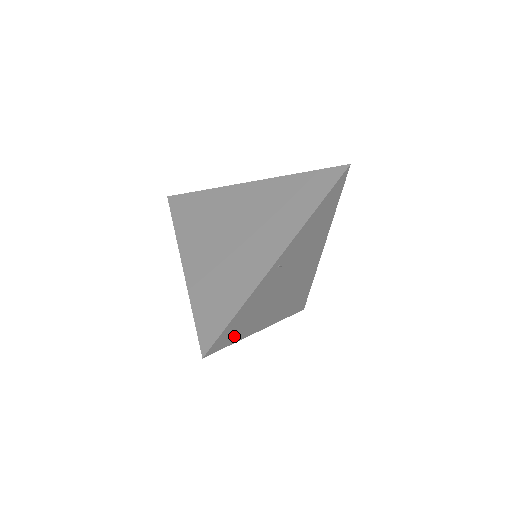
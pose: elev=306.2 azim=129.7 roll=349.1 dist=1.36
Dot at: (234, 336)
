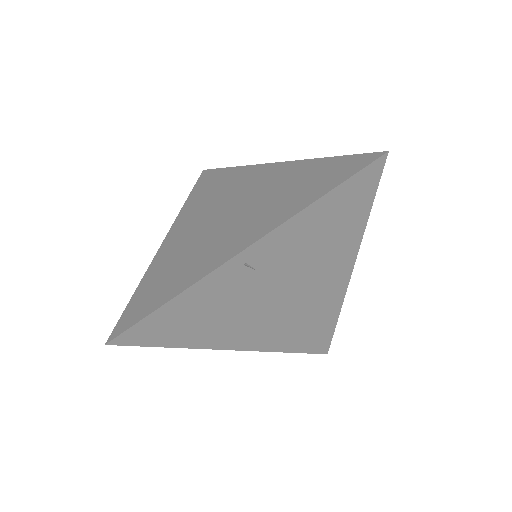
Dot at: (170, 337)
